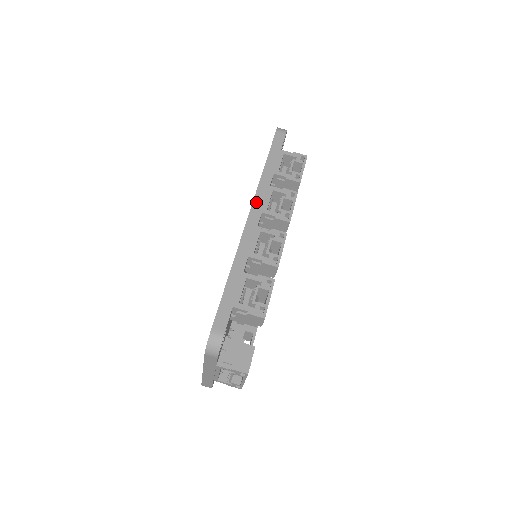
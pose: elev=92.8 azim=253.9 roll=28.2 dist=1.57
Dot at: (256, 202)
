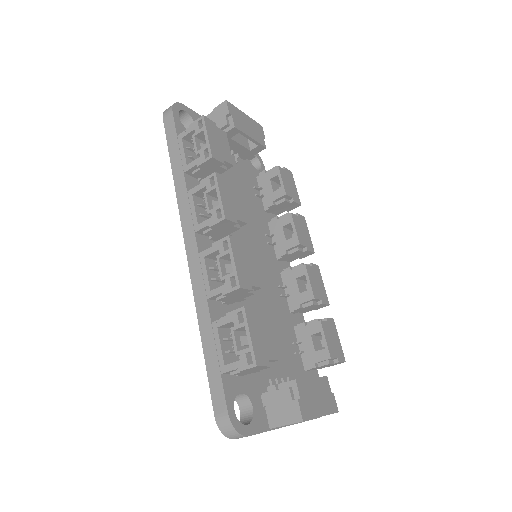
Dot at: (184, 225)
